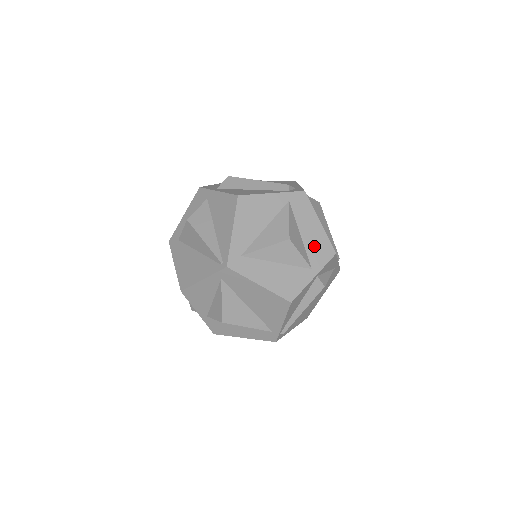
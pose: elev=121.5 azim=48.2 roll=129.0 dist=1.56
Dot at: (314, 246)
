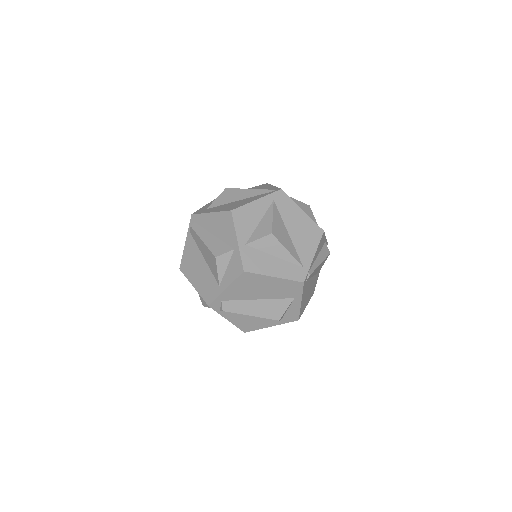
Dot at: occluded
